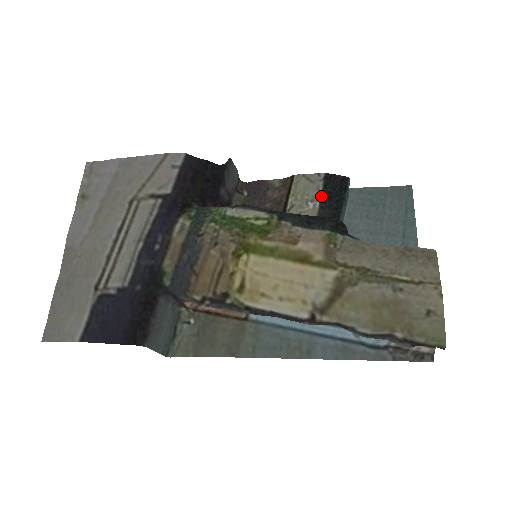
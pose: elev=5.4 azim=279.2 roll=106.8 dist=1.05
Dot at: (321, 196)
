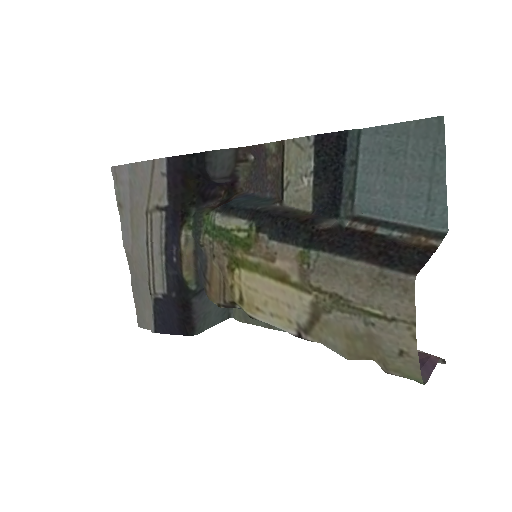
Dot at: (313, 170)
